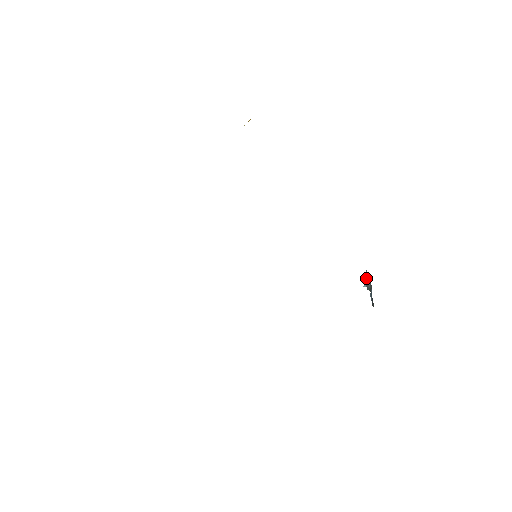
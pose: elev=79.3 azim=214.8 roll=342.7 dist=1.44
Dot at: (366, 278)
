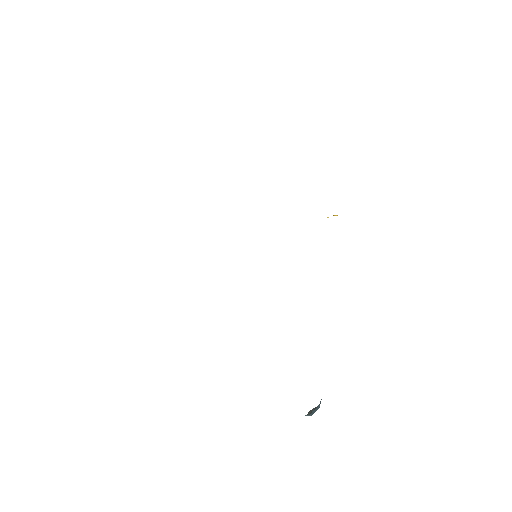
Dot at: occluded
